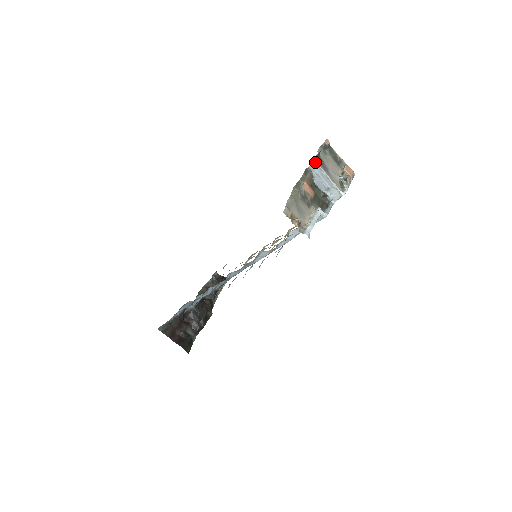
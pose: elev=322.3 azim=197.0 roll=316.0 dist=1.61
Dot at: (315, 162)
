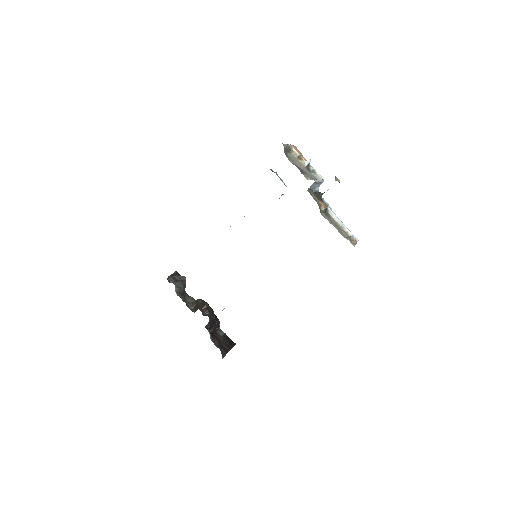
Dot at: (315, 182)
